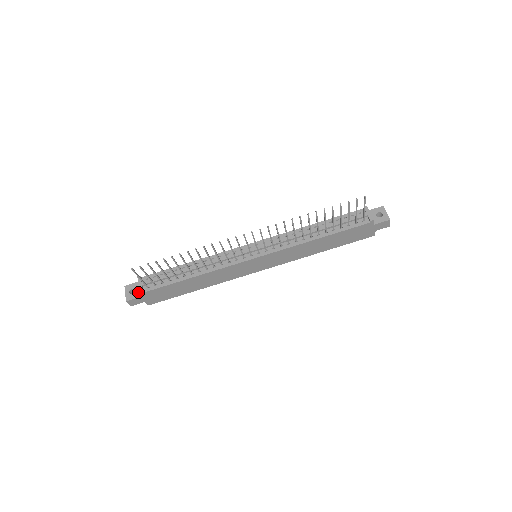
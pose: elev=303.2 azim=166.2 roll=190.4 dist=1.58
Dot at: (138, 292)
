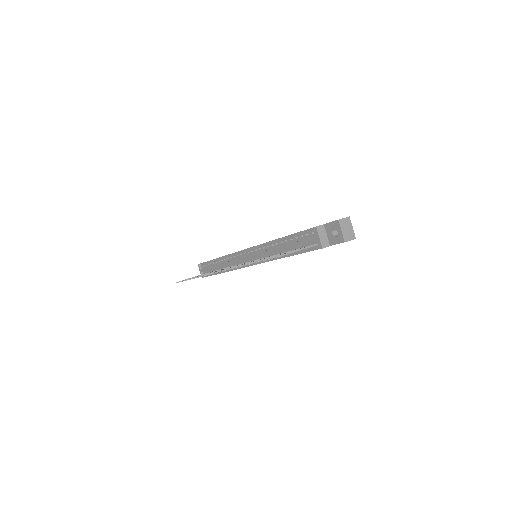
Dot at: occluded
